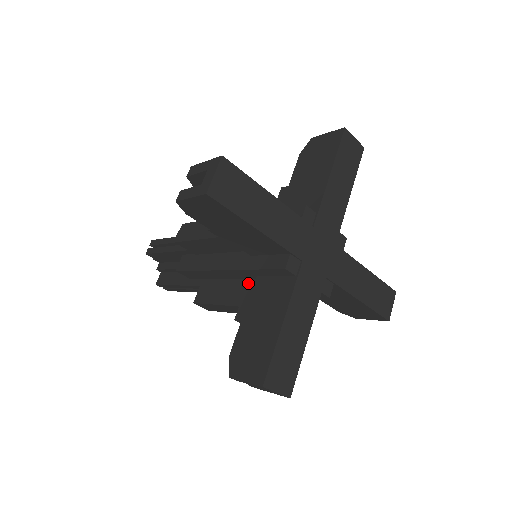
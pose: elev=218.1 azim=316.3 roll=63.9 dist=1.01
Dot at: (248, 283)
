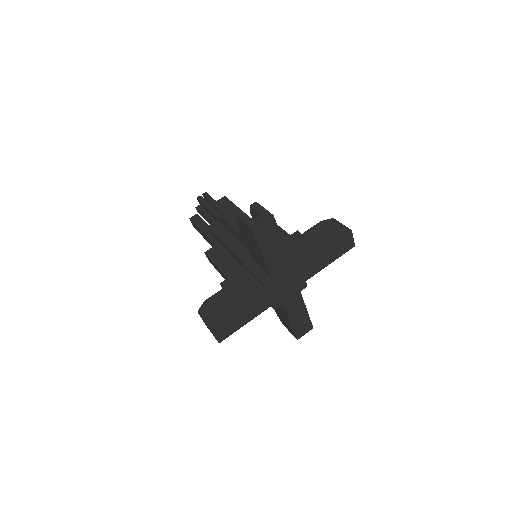
Dot at: (241, 270)
